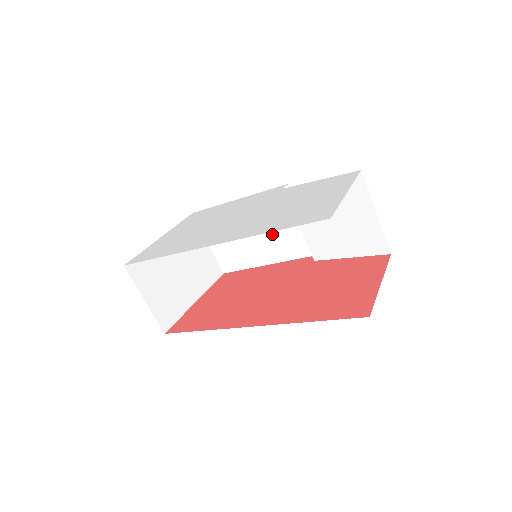
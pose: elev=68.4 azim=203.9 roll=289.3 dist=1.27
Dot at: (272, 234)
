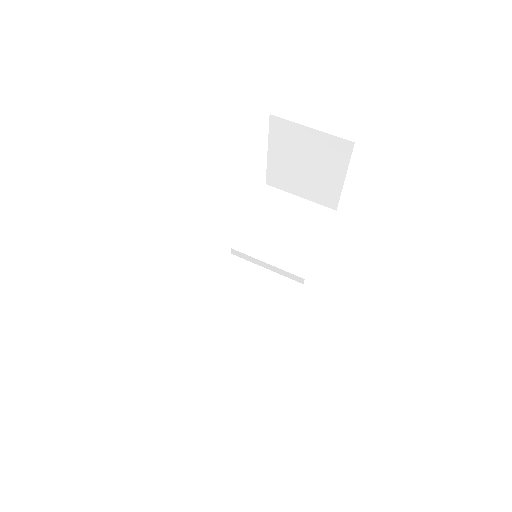
Dot at: (255, 304)
